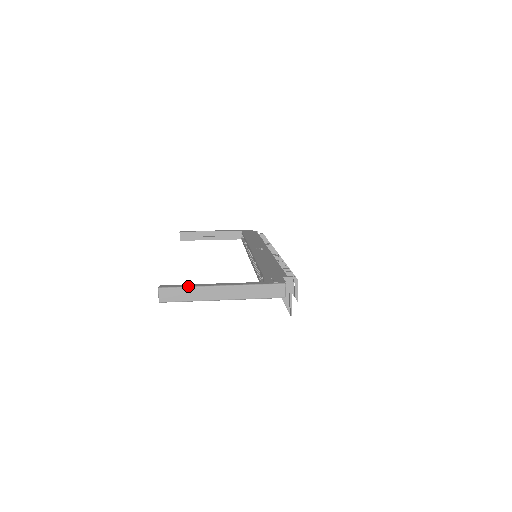
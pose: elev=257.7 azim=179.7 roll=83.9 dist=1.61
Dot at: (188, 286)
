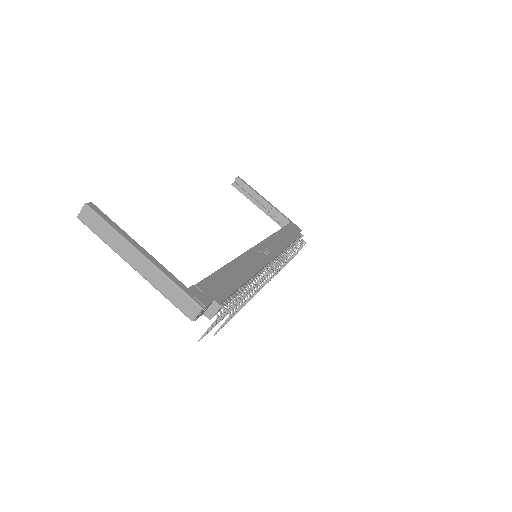
Dot at: (112, 226)
